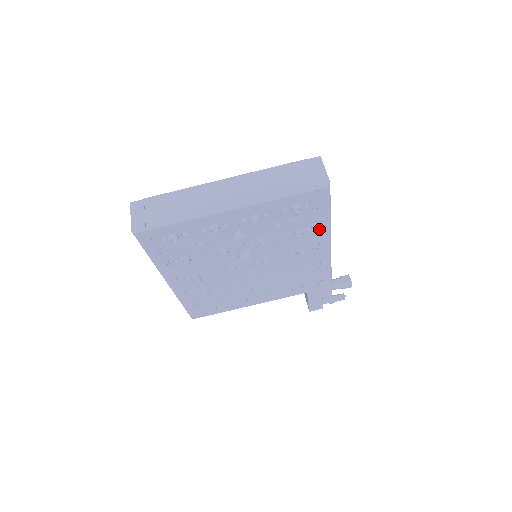
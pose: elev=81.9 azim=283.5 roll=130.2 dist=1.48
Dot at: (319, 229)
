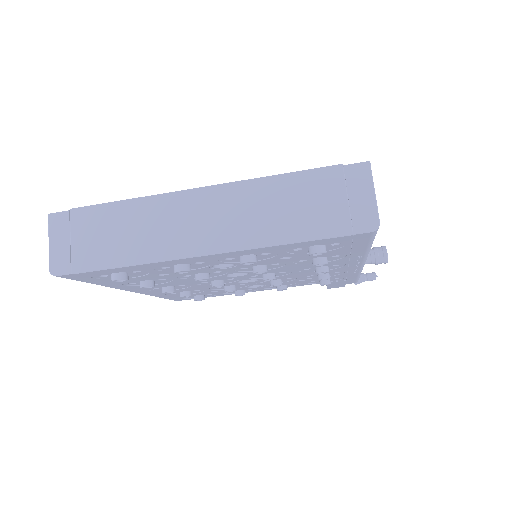
Dot at: (351, 255)
